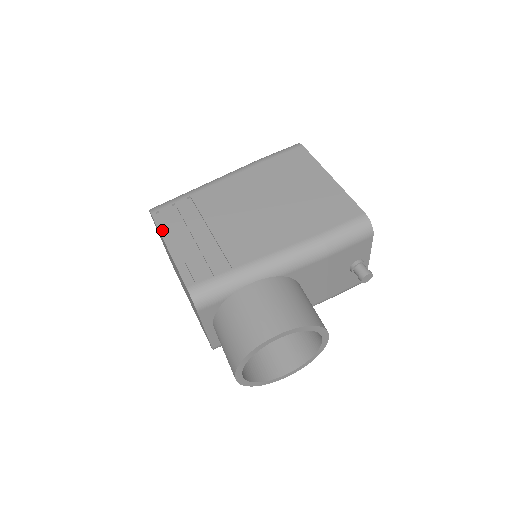
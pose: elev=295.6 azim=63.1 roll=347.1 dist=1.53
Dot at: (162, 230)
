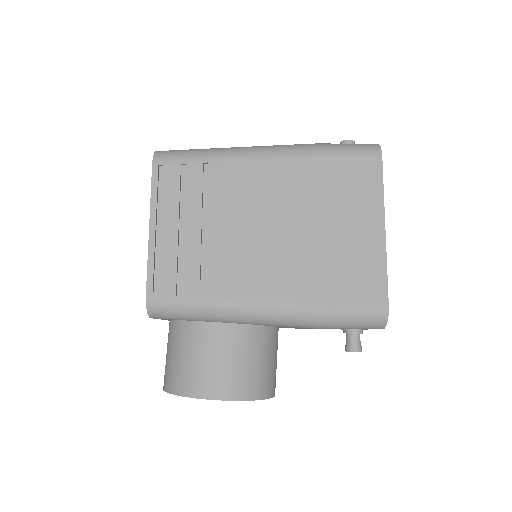
Dot at: (154, 198)
